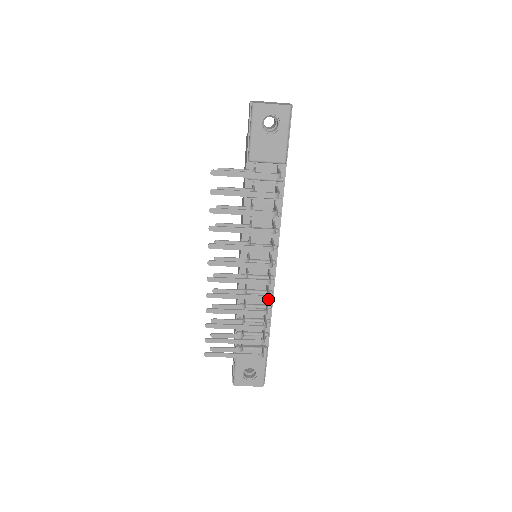
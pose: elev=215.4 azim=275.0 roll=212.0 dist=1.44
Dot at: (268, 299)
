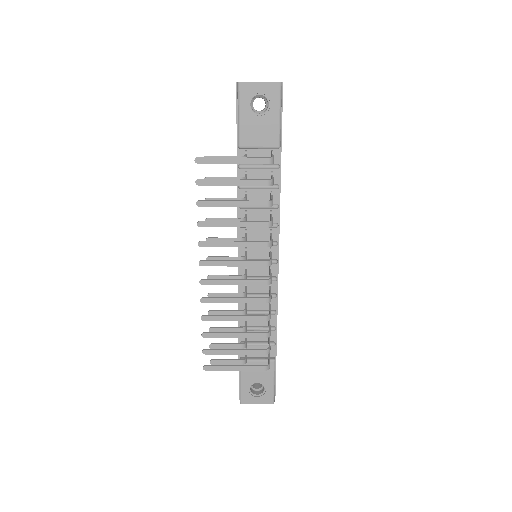
Dot at: occluded
